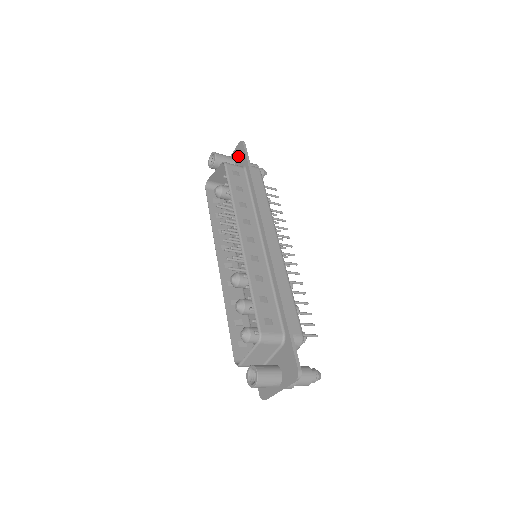
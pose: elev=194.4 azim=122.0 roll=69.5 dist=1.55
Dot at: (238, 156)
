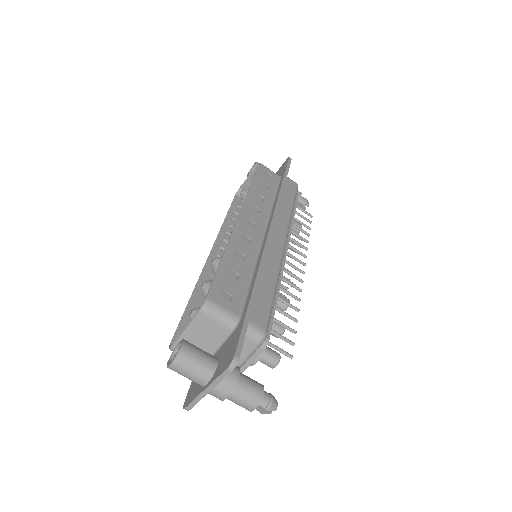
Dot at: (280, 171)
